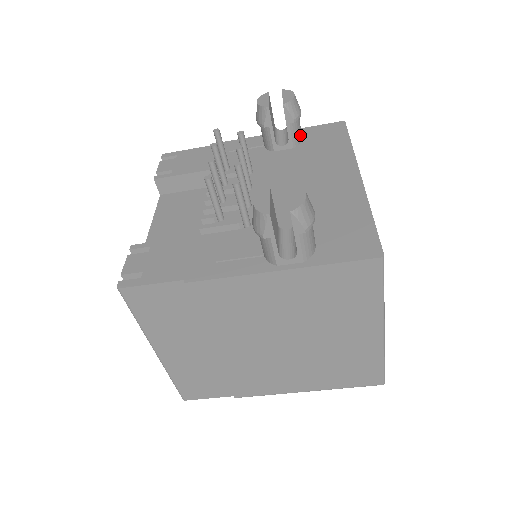
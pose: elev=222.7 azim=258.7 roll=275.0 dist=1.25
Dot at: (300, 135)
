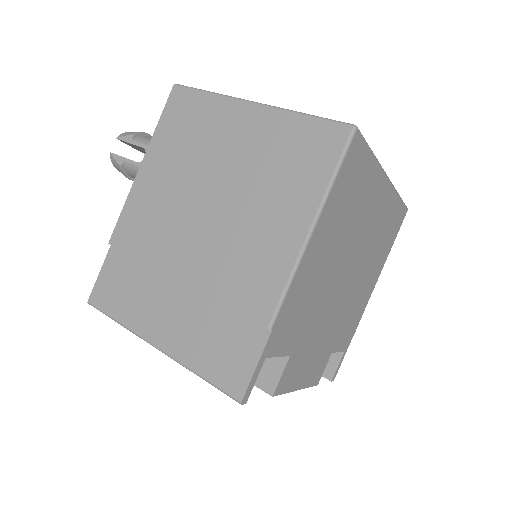
Dot at: occluded
